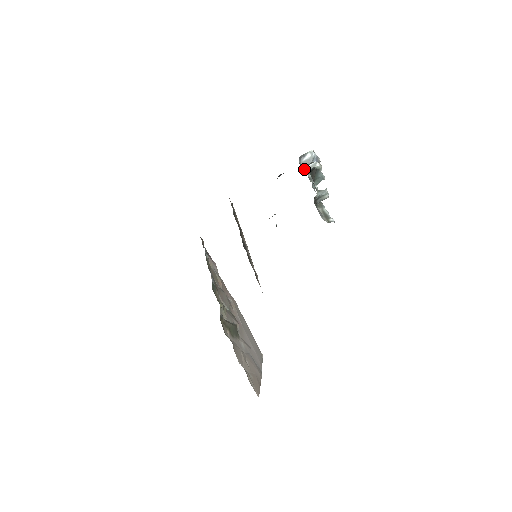
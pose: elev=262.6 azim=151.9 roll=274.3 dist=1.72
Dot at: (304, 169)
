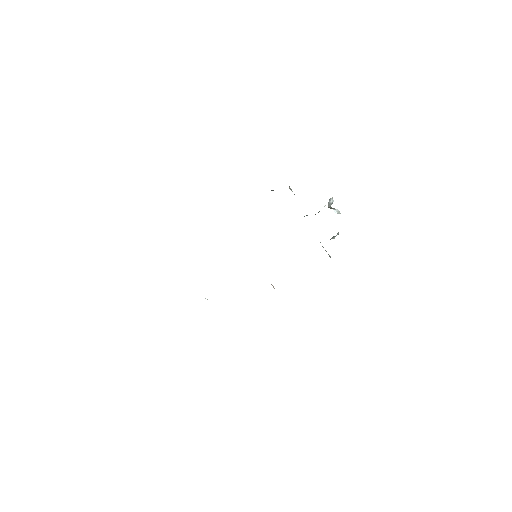
Dot at: (335, 211)
